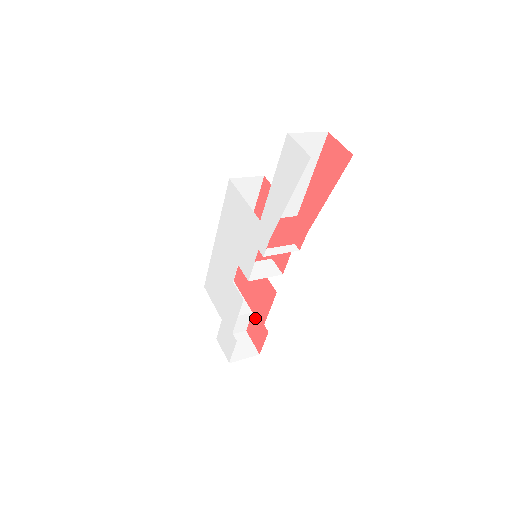
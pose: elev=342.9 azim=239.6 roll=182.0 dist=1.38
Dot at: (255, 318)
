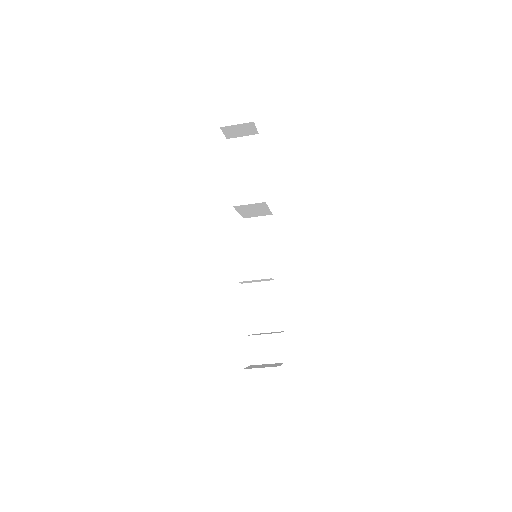
Dot at: occluded
